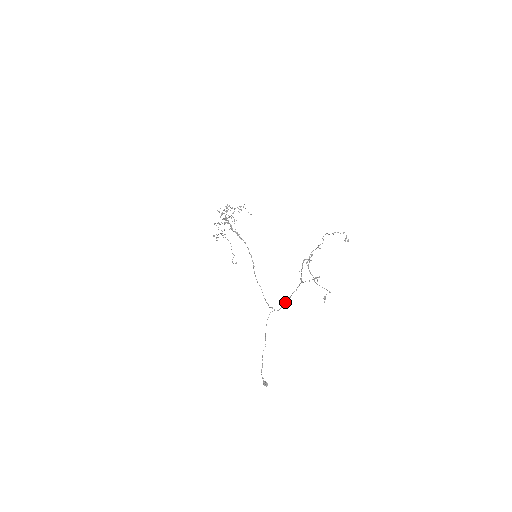
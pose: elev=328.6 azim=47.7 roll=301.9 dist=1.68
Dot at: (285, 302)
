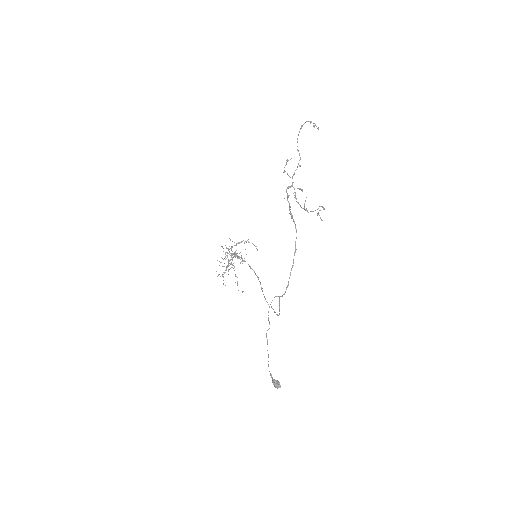
Dot at: occluded
